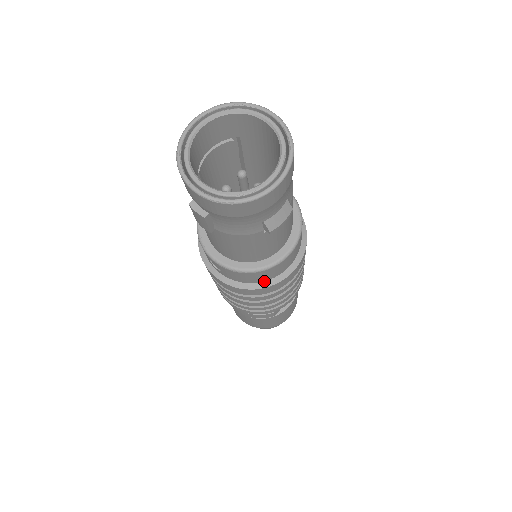
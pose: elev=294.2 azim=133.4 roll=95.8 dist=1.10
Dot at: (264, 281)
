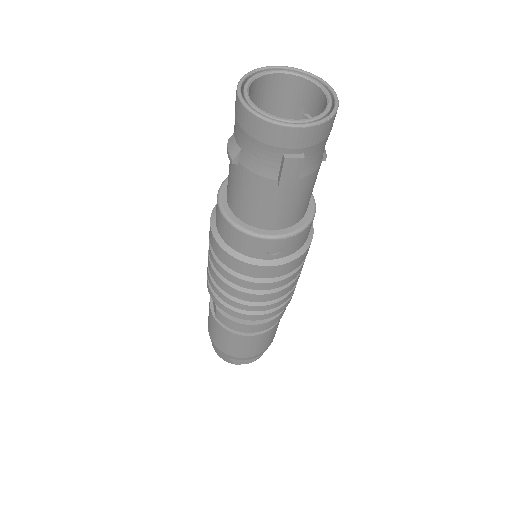
Dot at: (307, 239)
